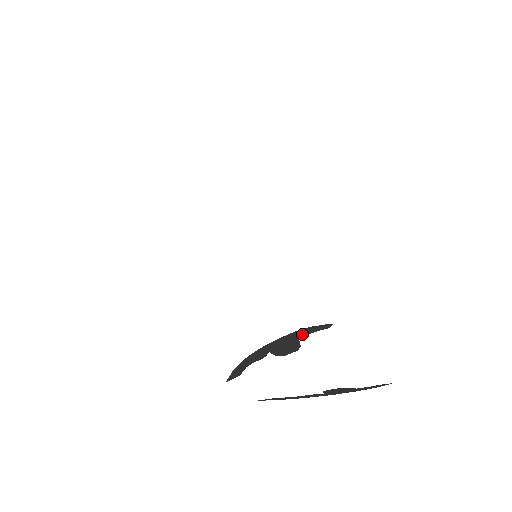
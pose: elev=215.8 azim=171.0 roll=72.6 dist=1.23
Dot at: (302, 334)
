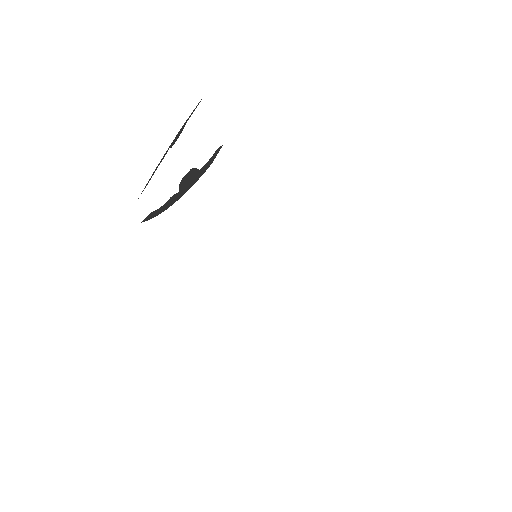
Dot at: occluded
